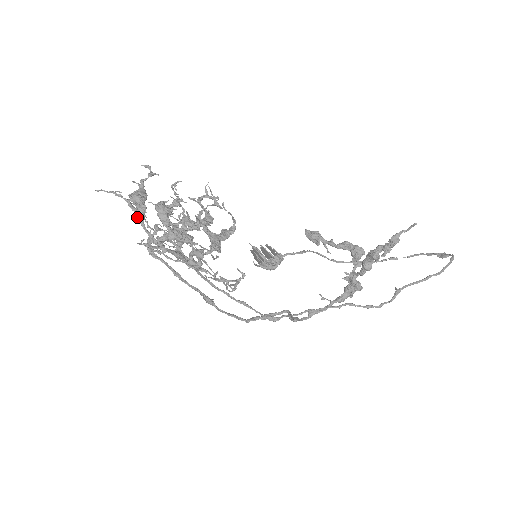
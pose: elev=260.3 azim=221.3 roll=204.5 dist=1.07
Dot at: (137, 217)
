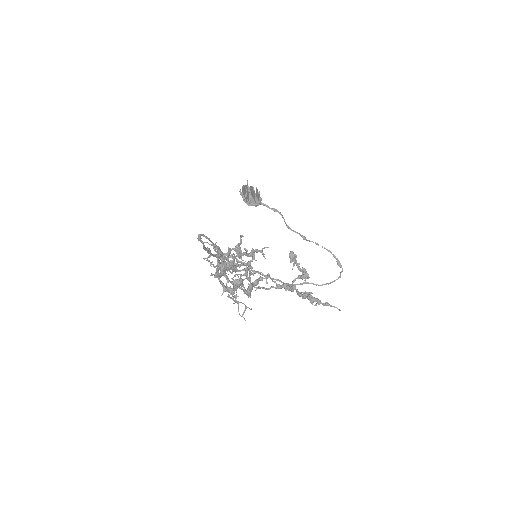
Dot at: (219, 268)
